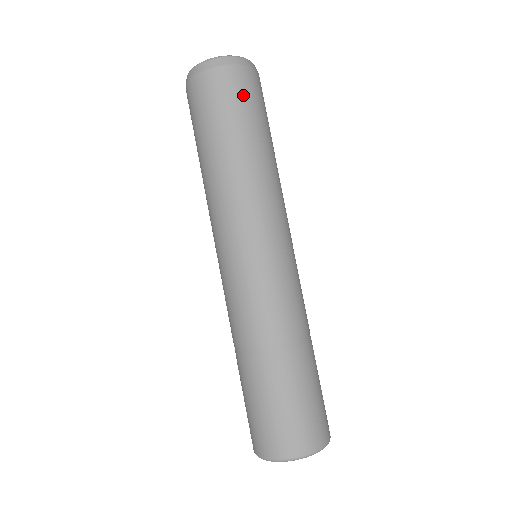
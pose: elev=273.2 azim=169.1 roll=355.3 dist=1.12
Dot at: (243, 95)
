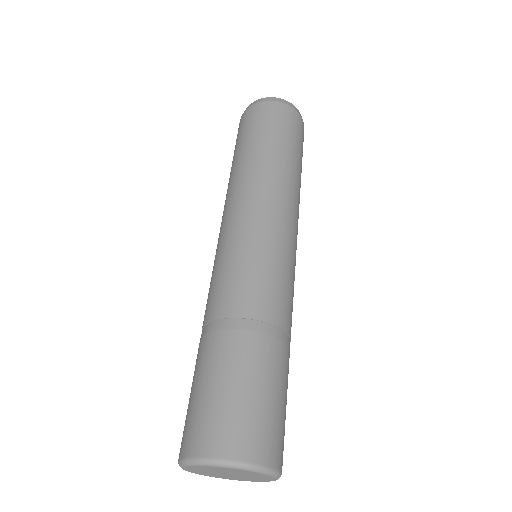
Dot at: (283, 122)
